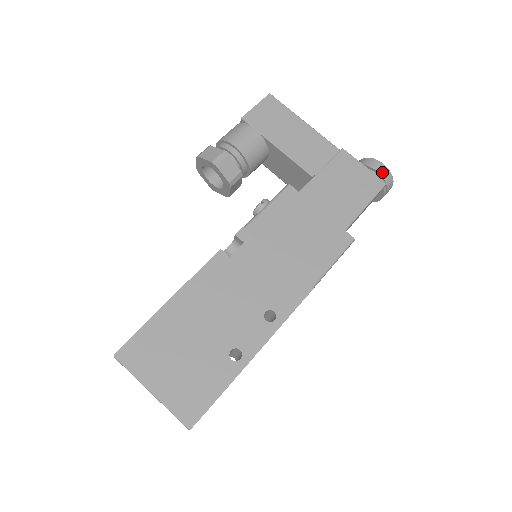
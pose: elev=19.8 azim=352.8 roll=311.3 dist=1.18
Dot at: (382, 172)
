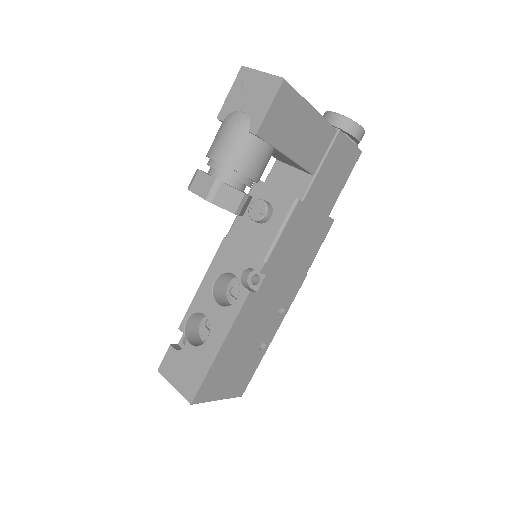
Dot at: (361, 139)
